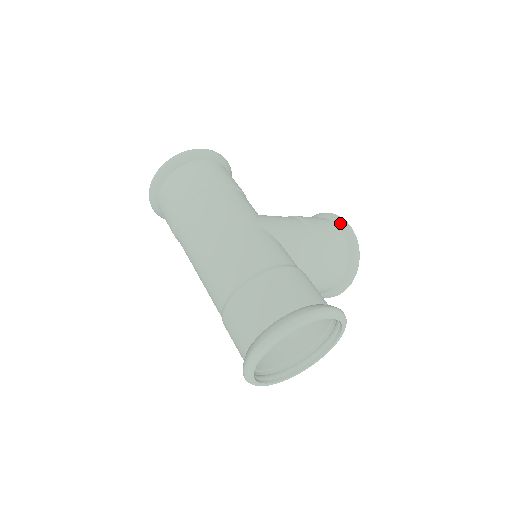
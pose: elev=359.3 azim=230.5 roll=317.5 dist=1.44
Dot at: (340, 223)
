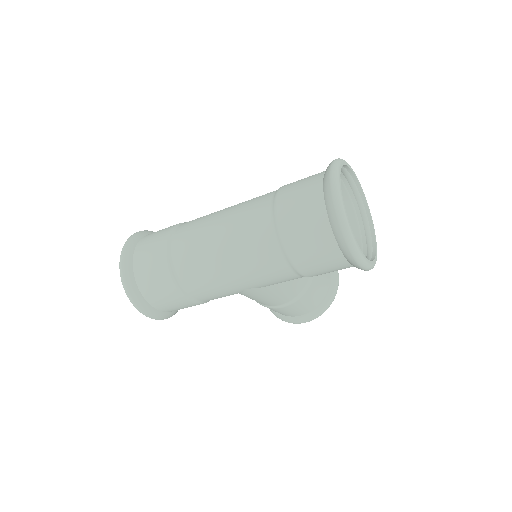
Dot at: occluded
